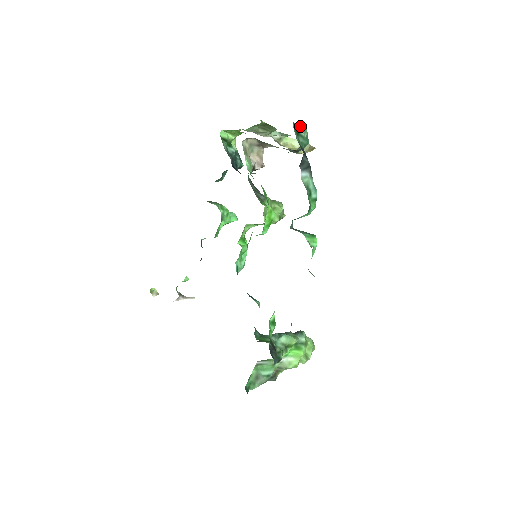
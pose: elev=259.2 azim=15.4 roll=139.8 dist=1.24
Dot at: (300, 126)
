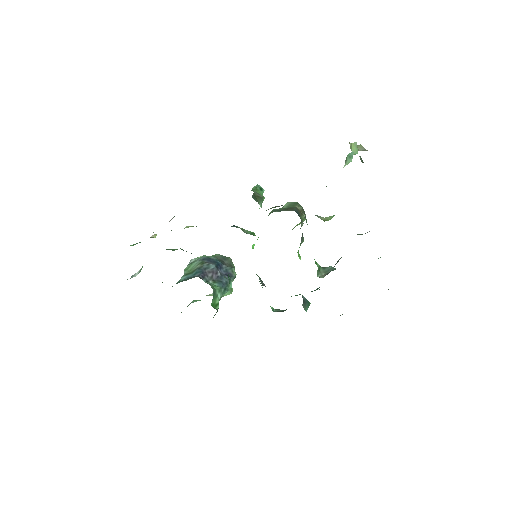
Dot at: occluded
